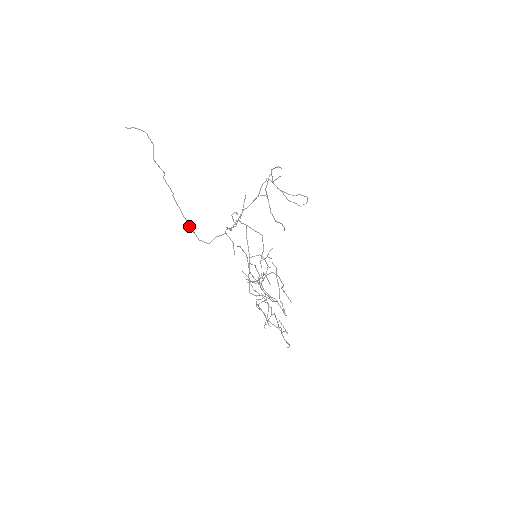
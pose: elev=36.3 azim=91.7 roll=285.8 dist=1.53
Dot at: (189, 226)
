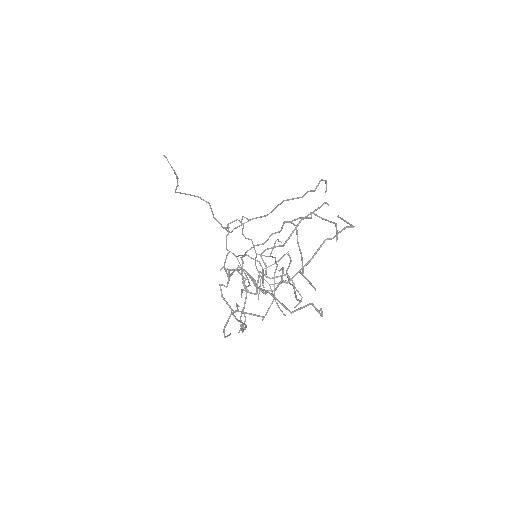
Dot at: occluded
